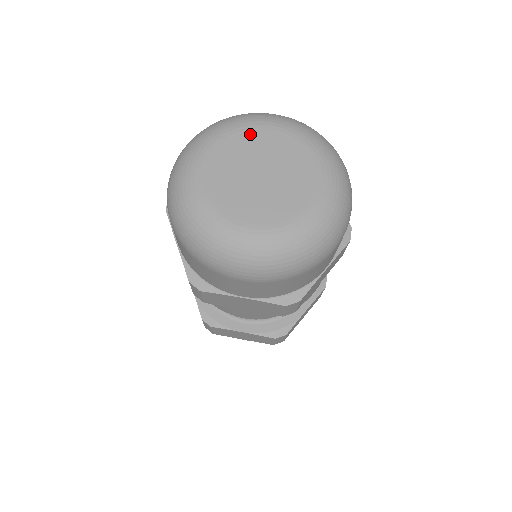
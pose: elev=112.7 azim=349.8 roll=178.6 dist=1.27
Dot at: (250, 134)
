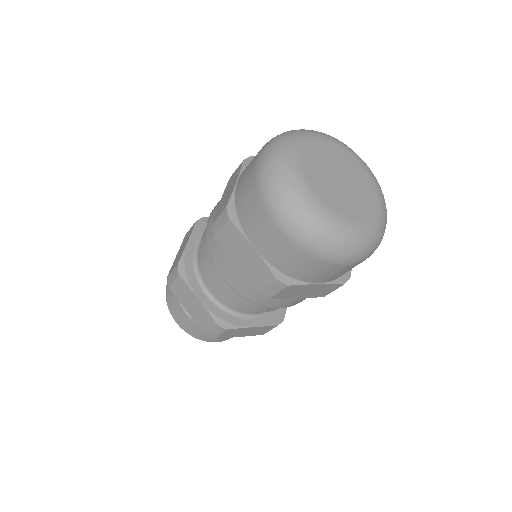
Dot at: (349, 156)
